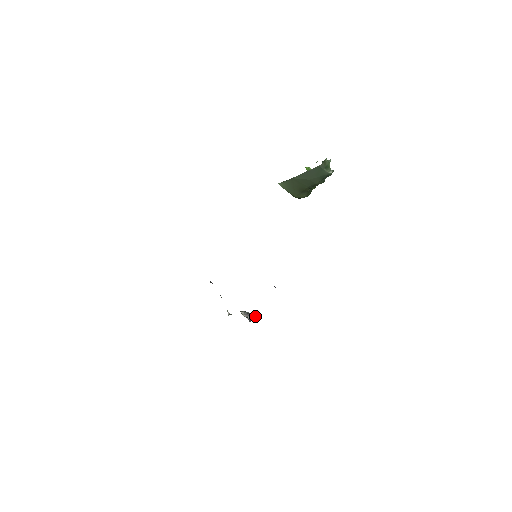
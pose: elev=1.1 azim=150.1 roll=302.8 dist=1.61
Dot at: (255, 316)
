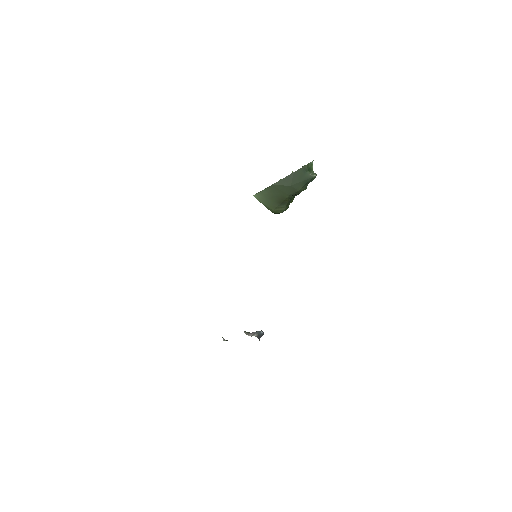
Dot at: (263, 333)
